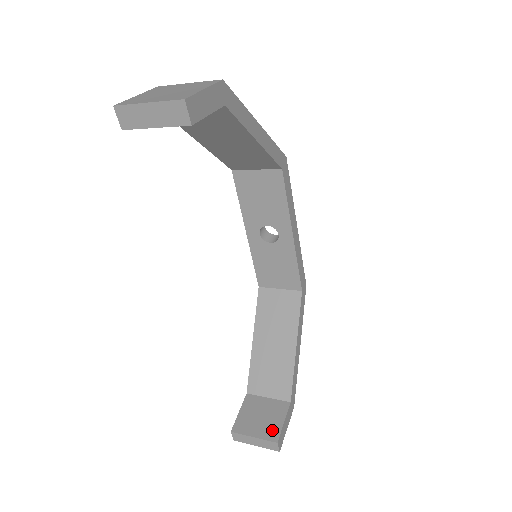
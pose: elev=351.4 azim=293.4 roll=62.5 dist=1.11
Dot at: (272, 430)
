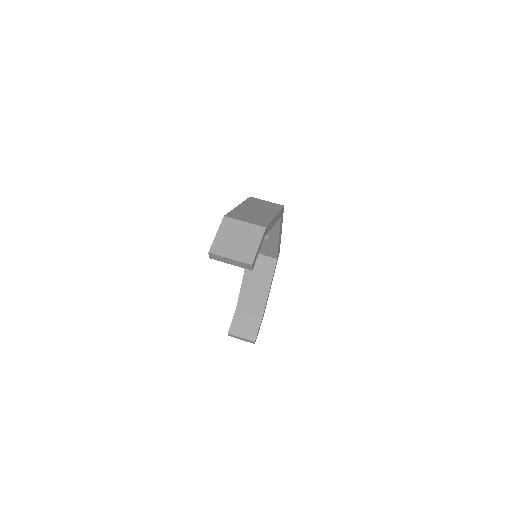
Dot at: (252, 334)
